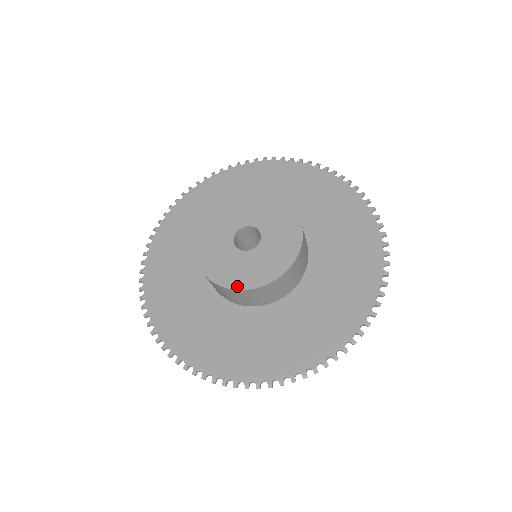
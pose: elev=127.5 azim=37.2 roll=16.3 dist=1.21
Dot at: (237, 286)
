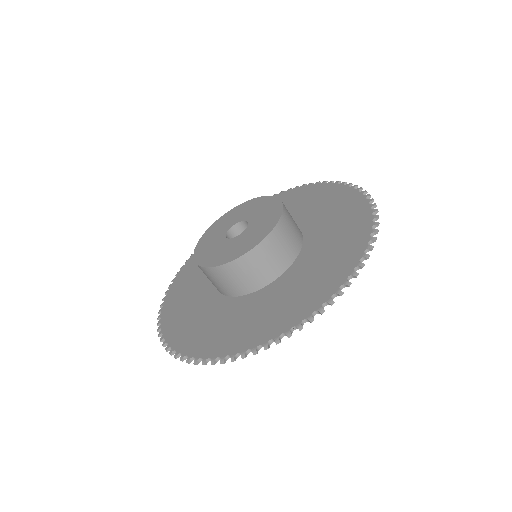
Dot at: (240, 254)
